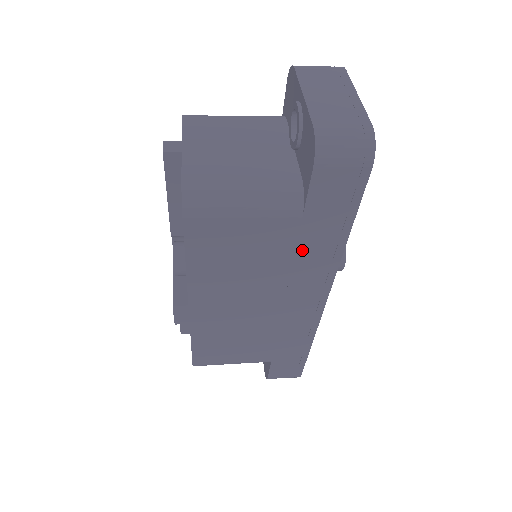
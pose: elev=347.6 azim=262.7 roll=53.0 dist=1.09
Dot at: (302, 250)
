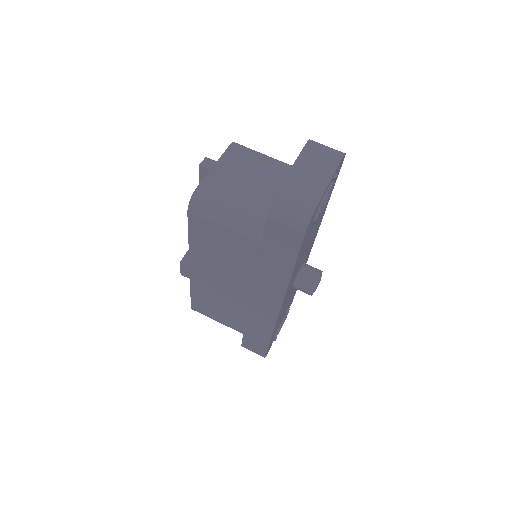
Dot at: (262, 266)
